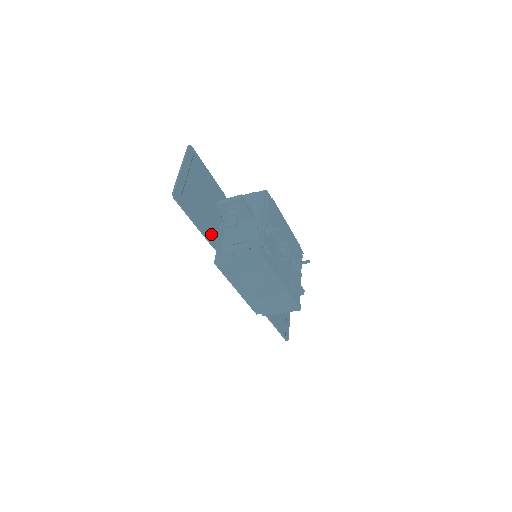
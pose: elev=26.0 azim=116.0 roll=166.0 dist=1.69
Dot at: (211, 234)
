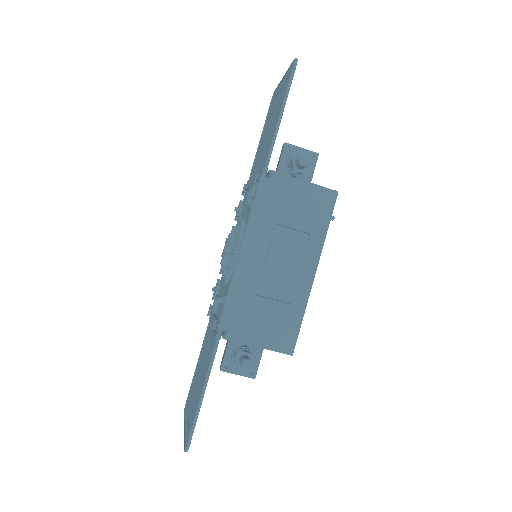
Dot at: occluded
